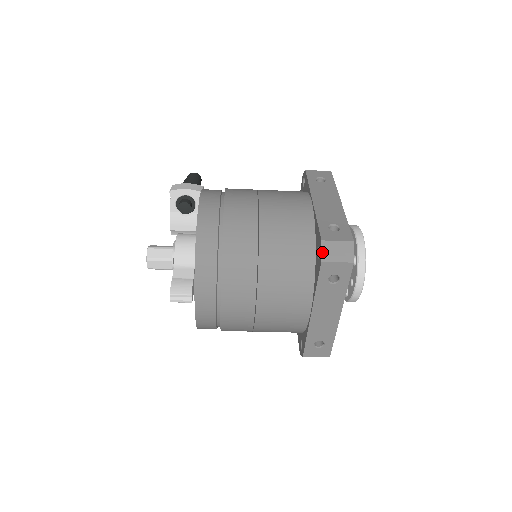
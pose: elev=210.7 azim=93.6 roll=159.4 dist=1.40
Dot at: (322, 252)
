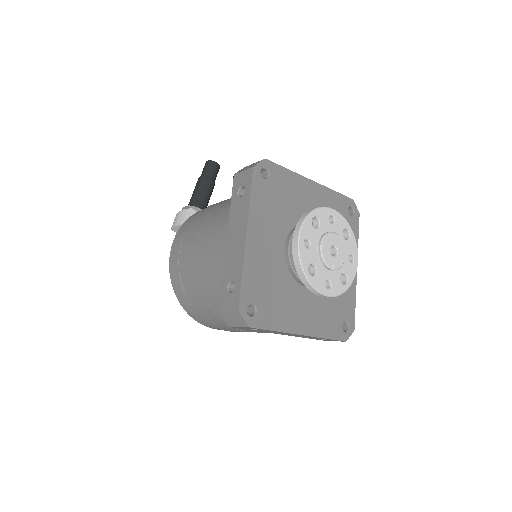
Dot at: (224, 320)
